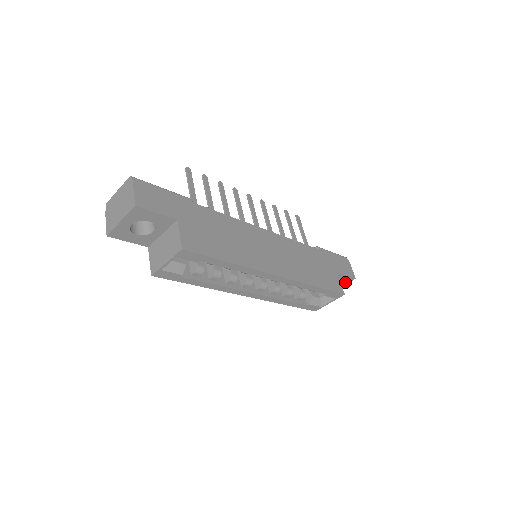
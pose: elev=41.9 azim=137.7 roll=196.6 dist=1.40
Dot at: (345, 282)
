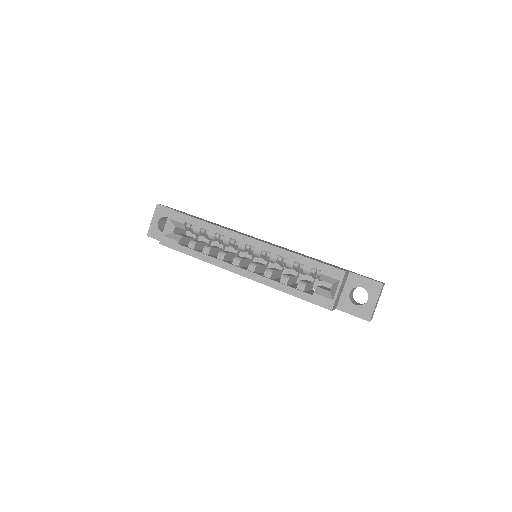
Dot at: (375, 292)
